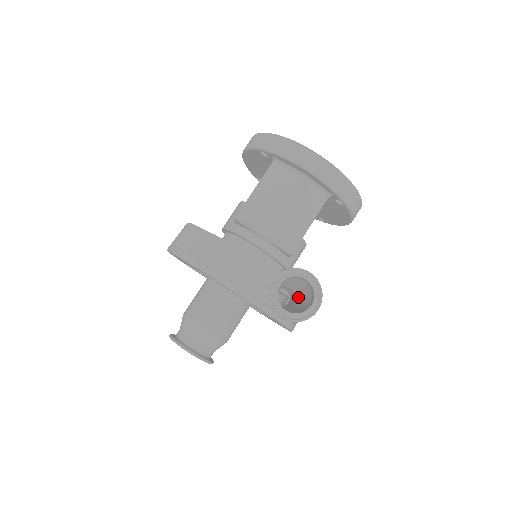
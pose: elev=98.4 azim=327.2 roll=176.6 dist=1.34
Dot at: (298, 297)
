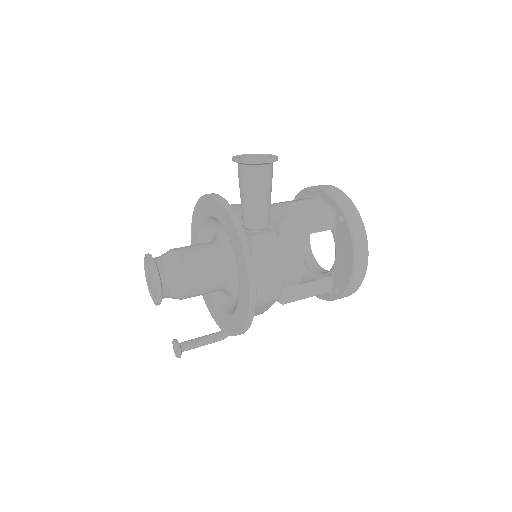
Dot at: (265, 220)
